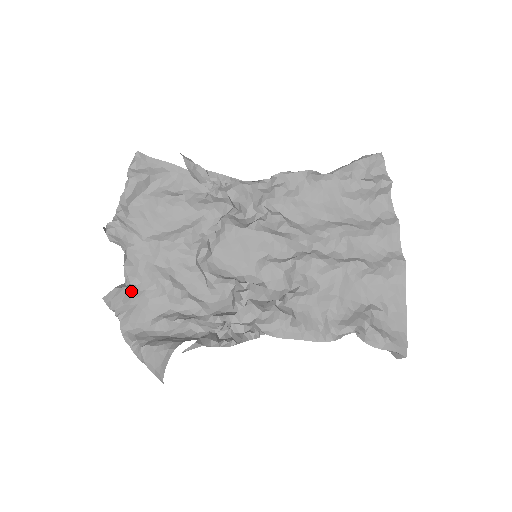
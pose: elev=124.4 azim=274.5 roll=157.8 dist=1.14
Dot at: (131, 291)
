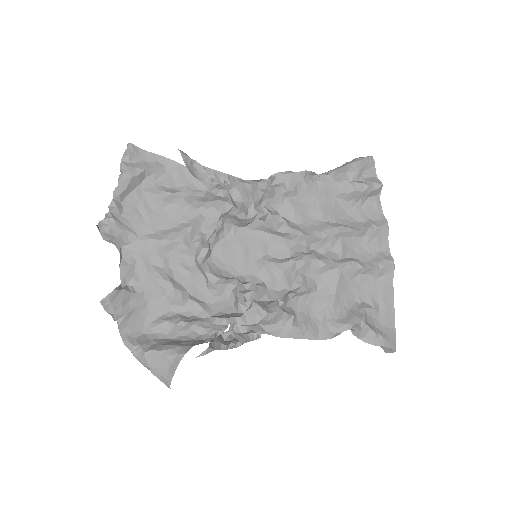
Dot at: (129, 293)
